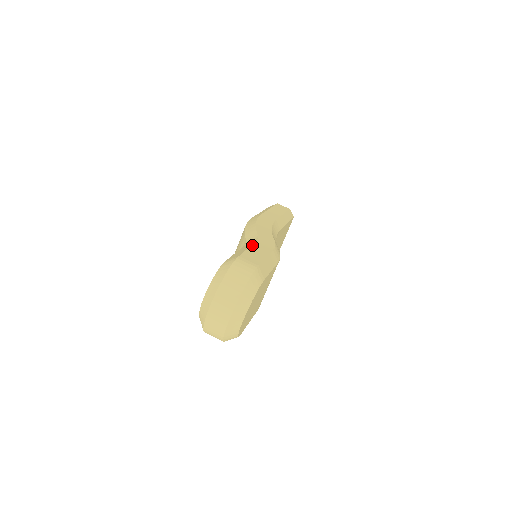
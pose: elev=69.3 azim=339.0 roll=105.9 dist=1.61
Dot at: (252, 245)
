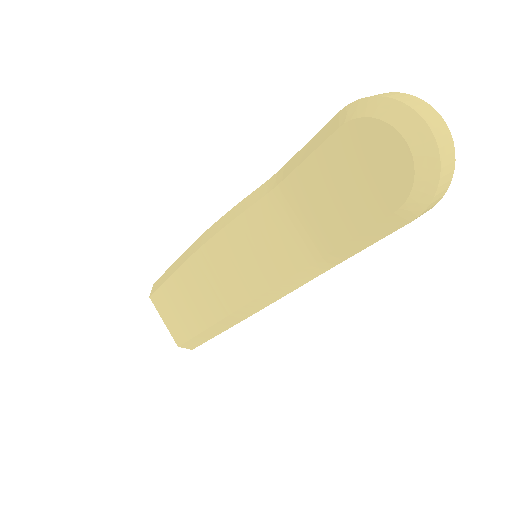
Dot at: (297, 153)
